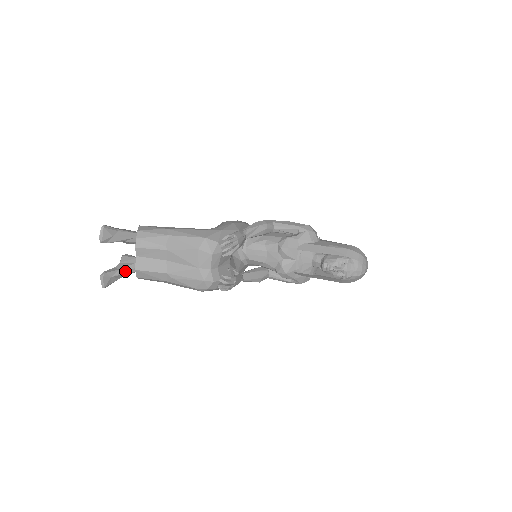
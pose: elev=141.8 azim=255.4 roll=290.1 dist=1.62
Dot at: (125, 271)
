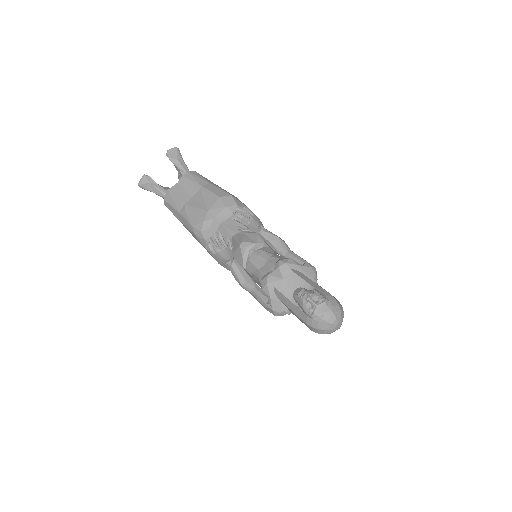
Dot at: (161, 190)
